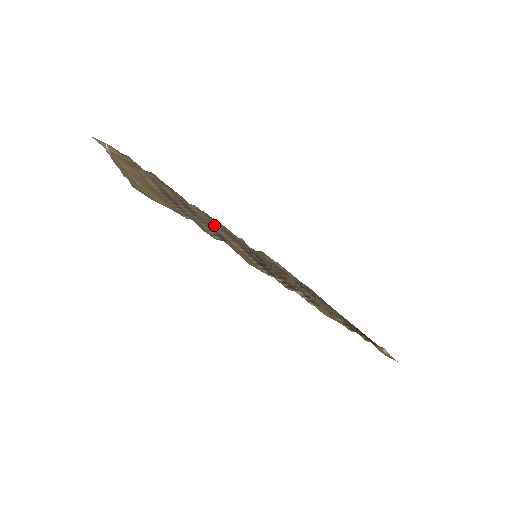
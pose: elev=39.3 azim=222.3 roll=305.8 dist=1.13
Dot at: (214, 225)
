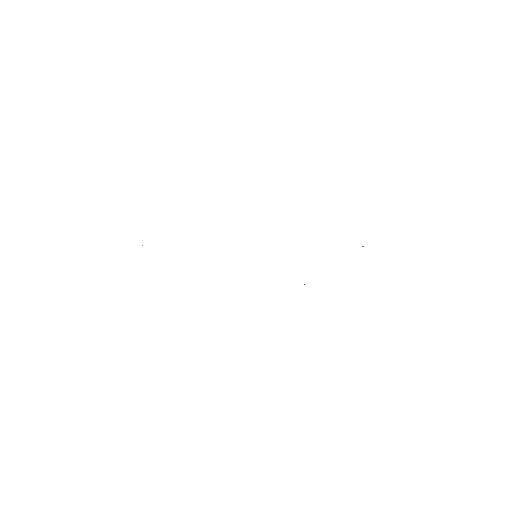
Dot at: occluded
